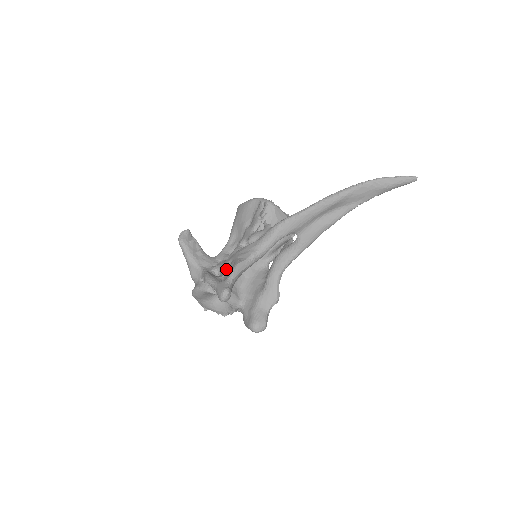
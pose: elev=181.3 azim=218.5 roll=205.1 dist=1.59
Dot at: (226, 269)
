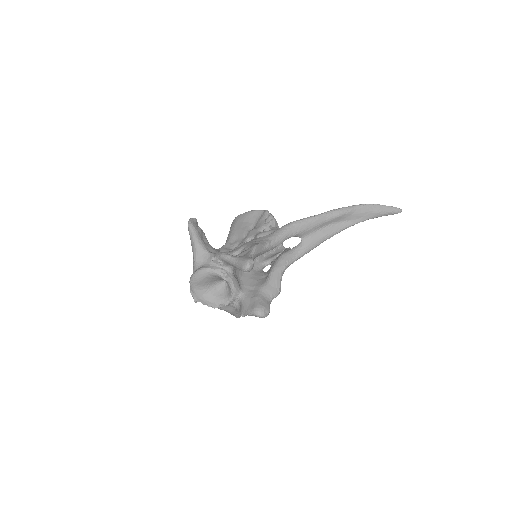
Dot at: occluded
